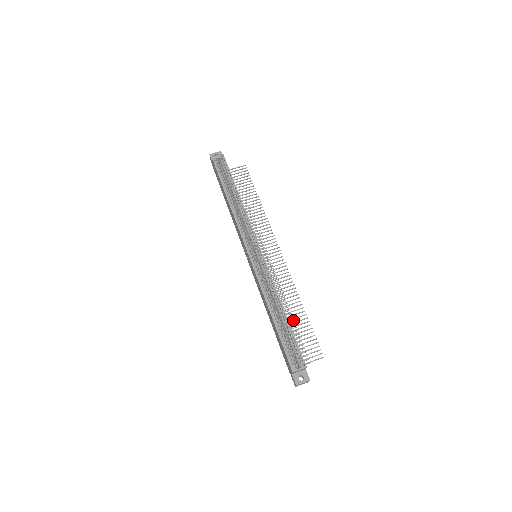
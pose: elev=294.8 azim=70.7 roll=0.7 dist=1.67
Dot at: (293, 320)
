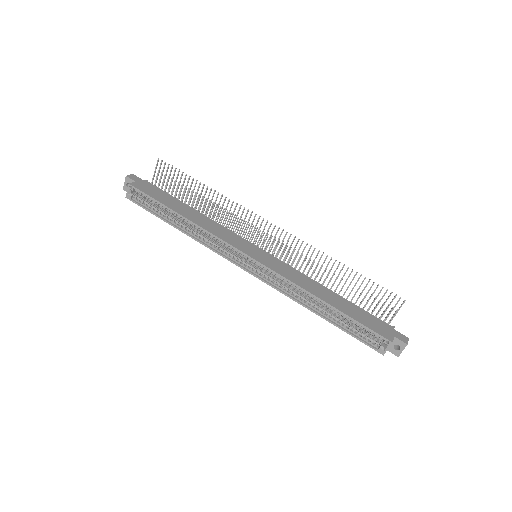
Dot at: occluded
